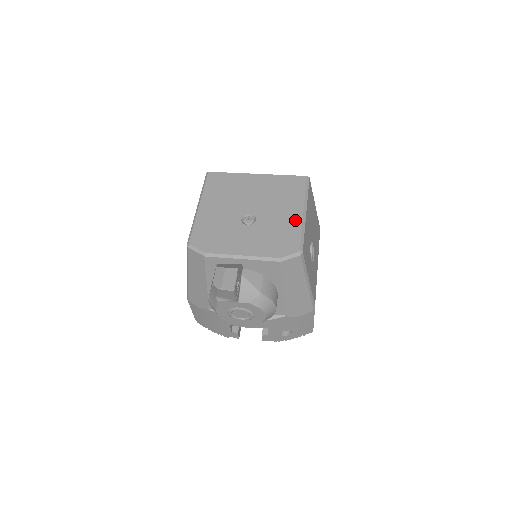
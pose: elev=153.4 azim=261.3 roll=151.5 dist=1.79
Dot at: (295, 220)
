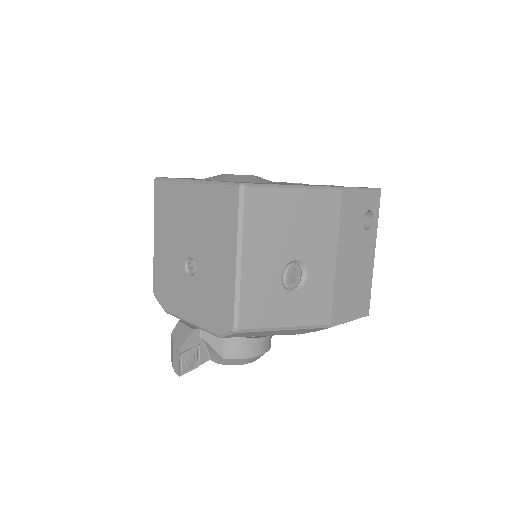
Dot at: (228, 275)
